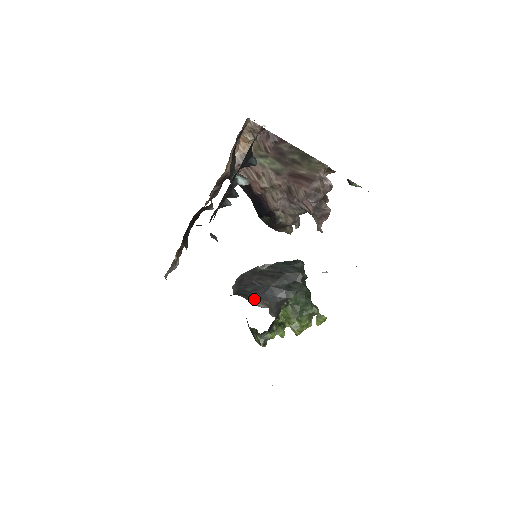
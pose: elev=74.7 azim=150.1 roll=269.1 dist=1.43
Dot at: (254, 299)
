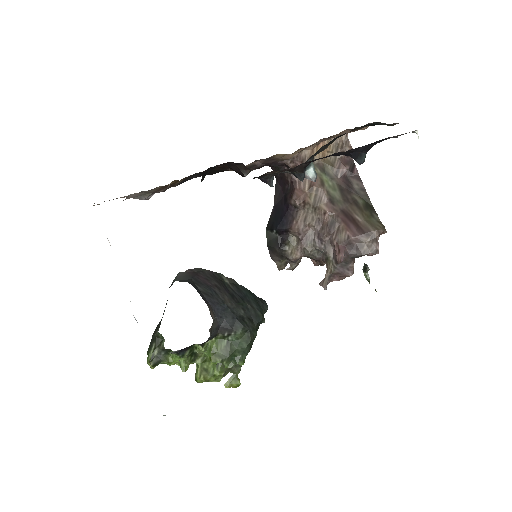
Dot at: (205, 301)
